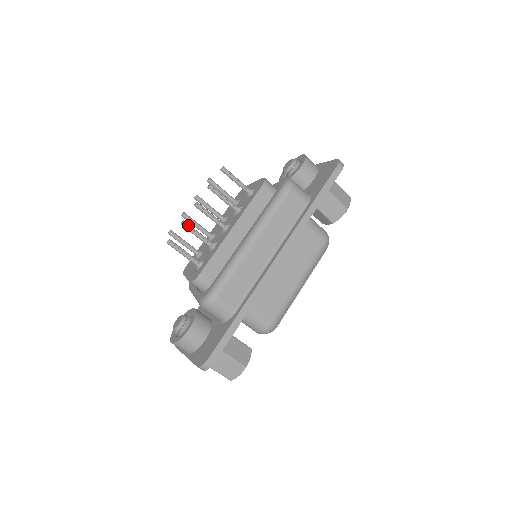
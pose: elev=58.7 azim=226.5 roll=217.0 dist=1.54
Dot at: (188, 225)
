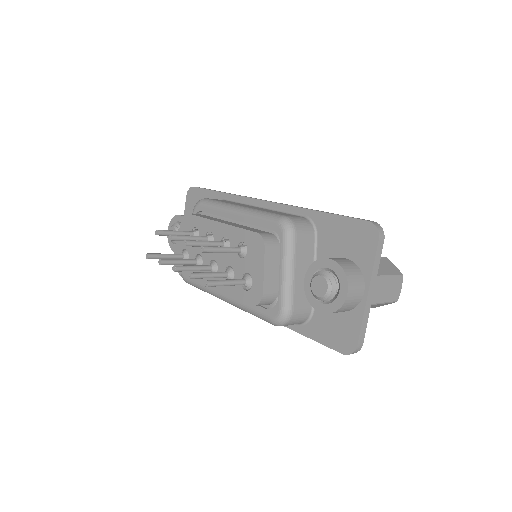
Dot at: occluded
